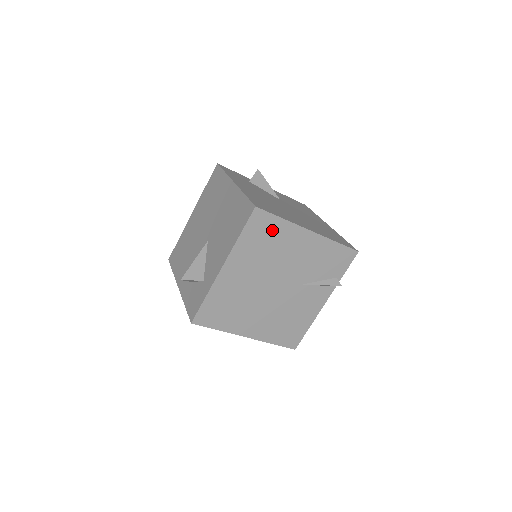
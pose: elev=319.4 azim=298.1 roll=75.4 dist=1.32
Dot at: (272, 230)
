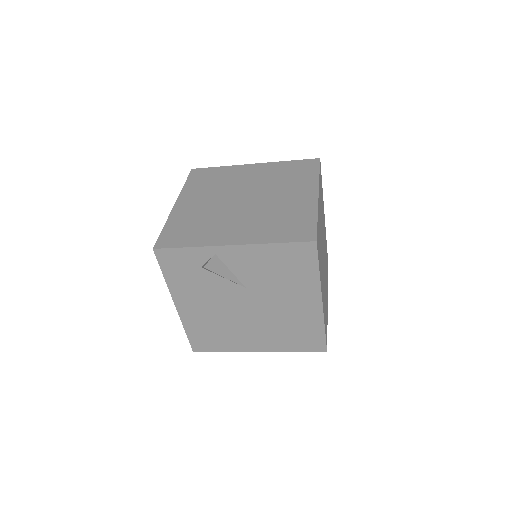
Dot at: occluded
